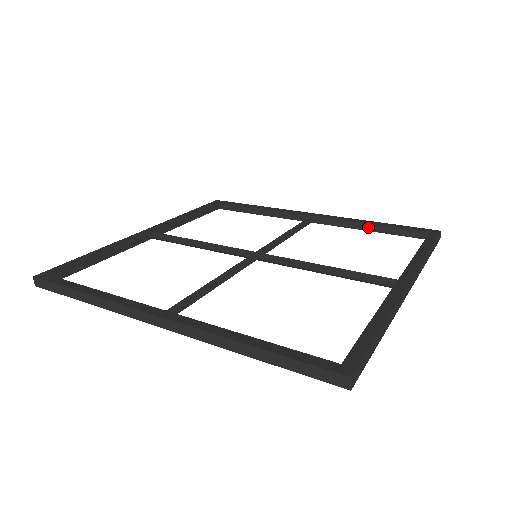
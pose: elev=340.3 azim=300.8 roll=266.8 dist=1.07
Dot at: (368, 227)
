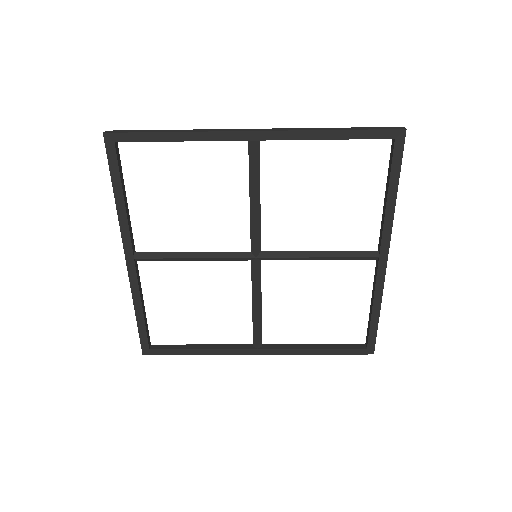
Dot at: (313, 346)
